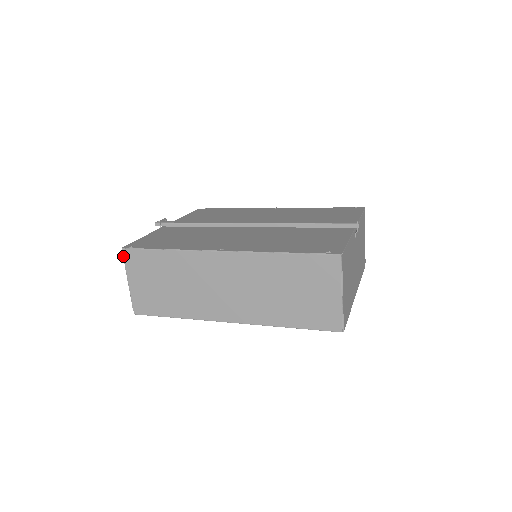
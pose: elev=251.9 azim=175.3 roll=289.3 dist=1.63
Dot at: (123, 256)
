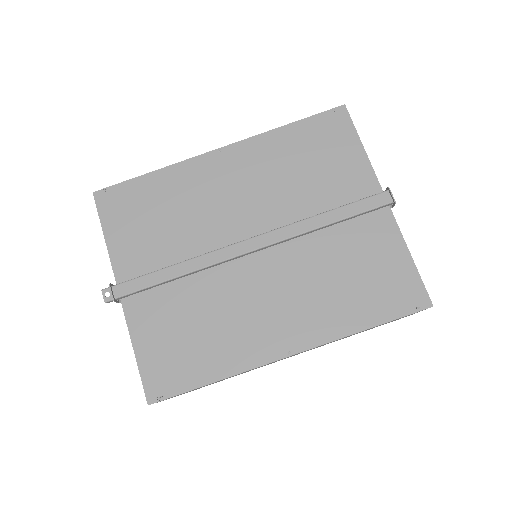
Dot at: occluded
